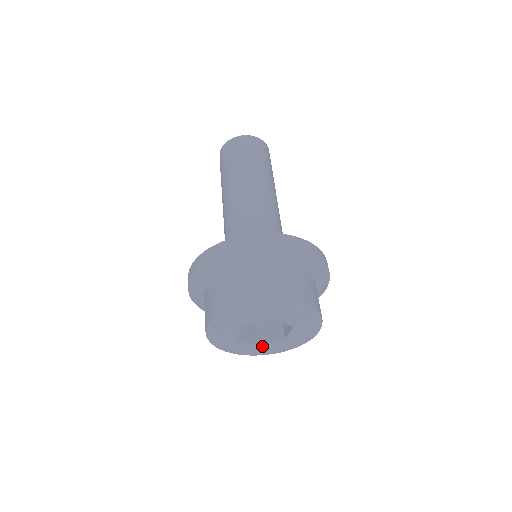
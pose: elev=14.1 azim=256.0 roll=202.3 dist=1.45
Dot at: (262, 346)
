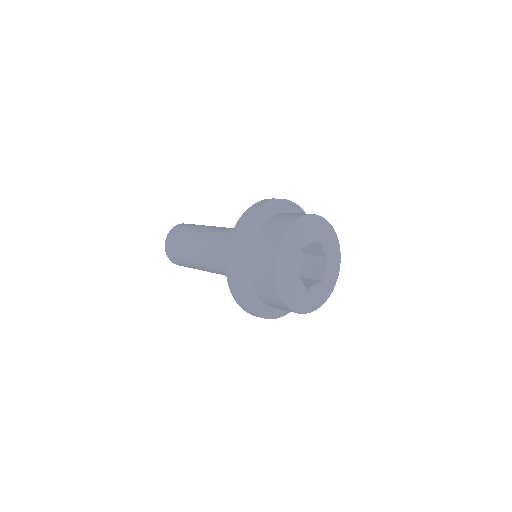
Dot at: (309, 292)
